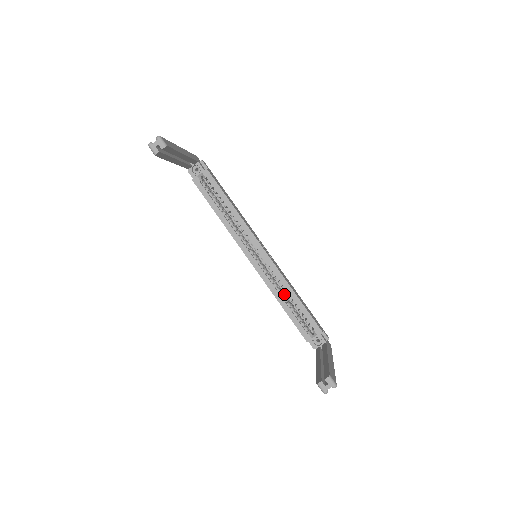
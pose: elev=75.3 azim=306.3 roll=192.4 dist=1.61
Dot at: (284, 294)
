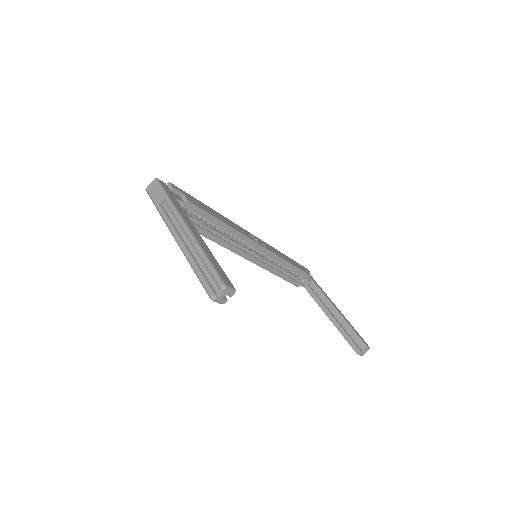
Dot at: (276, 264)
